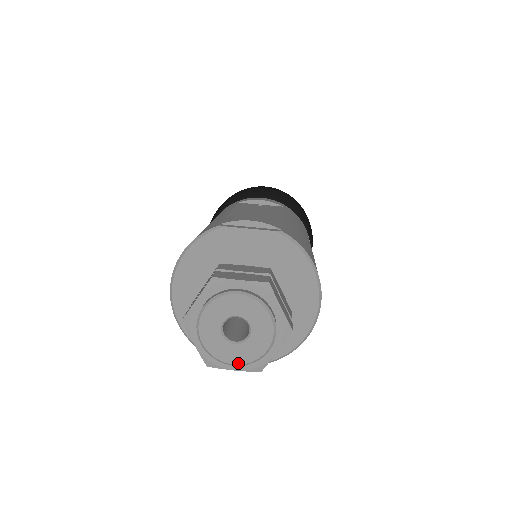
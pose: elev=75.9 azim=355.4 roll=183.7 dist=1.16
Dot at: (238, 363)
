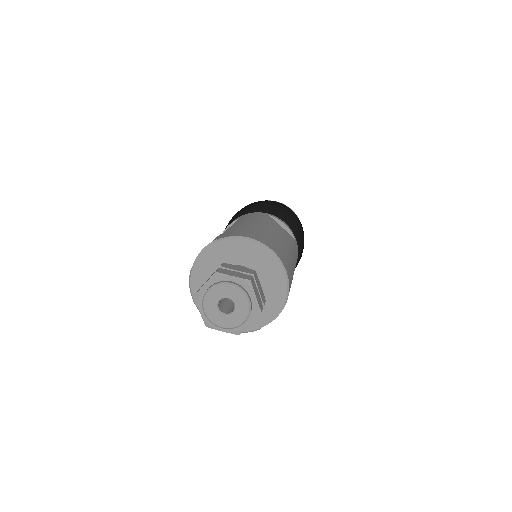
Dot at: (244, 319)
